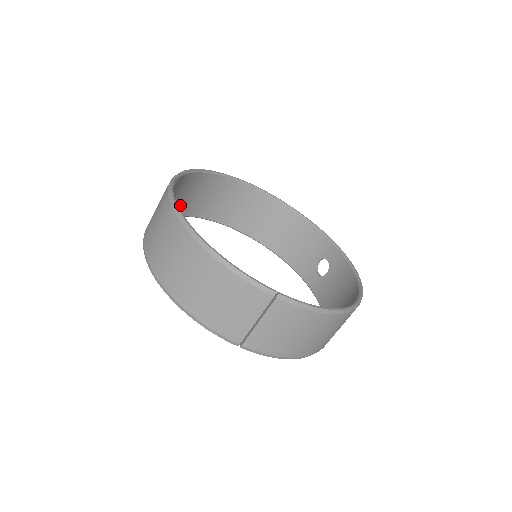
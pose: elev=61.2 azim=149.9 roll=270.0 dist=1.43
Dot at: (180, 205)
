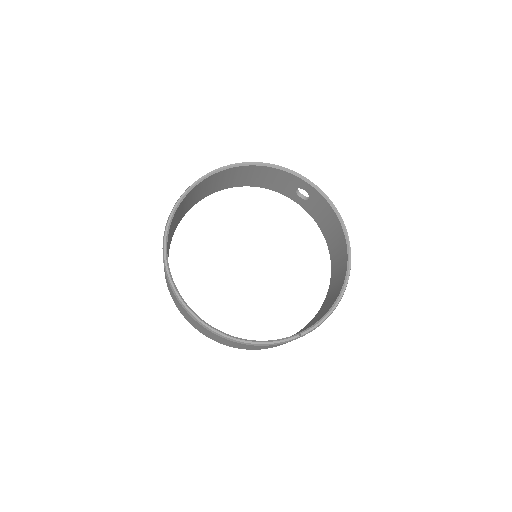
Dot at: occluded
